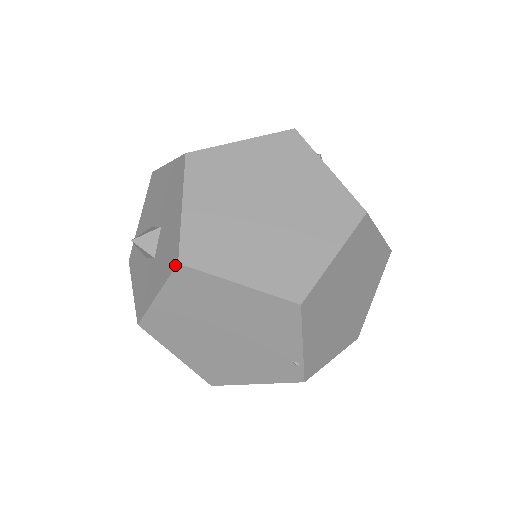
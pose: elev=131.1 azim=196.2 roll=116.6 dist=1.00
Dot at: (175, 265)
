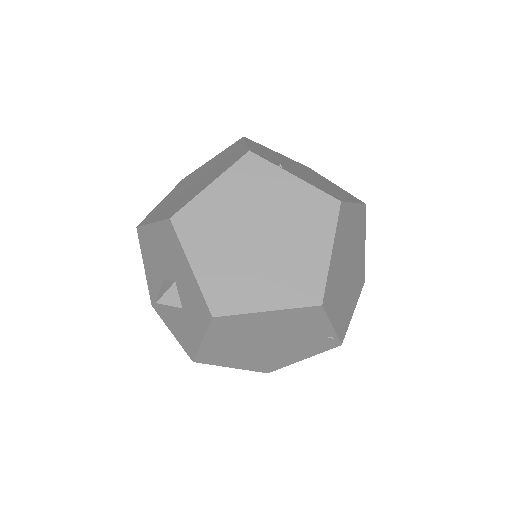
Dot at: (210, 319)
